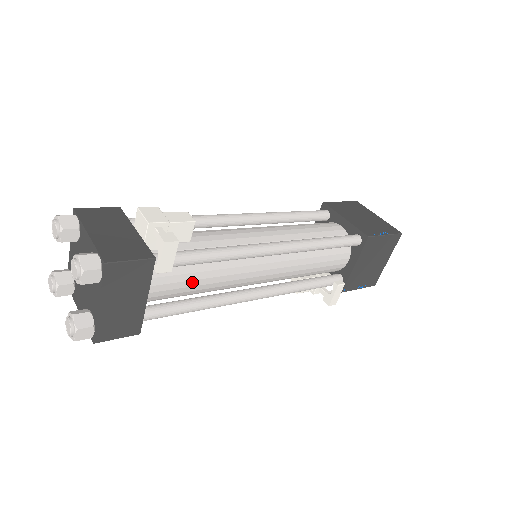
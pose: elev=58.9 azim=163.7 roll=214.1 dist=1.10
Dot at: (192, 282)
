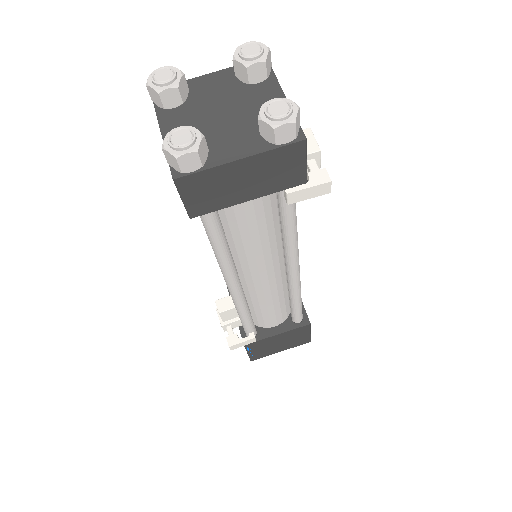
Dot at: (255, 226)
